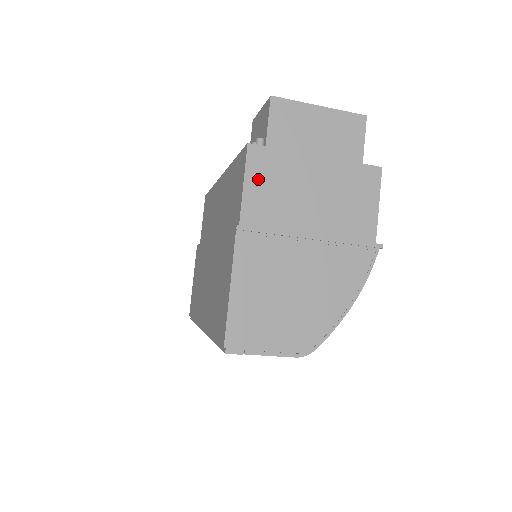
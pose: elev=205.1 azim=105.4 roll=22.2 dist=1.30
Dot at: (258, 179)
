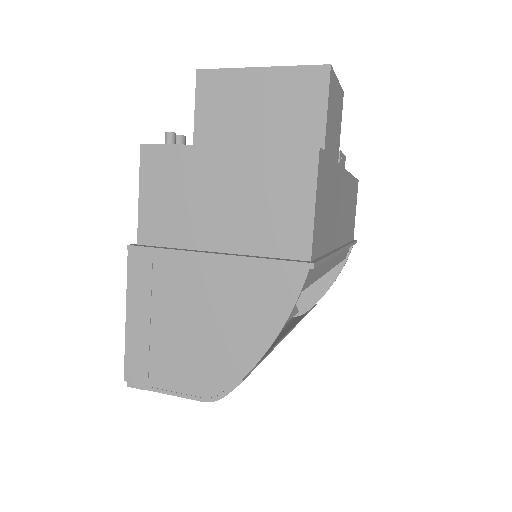
Dot at: (154, 186)
